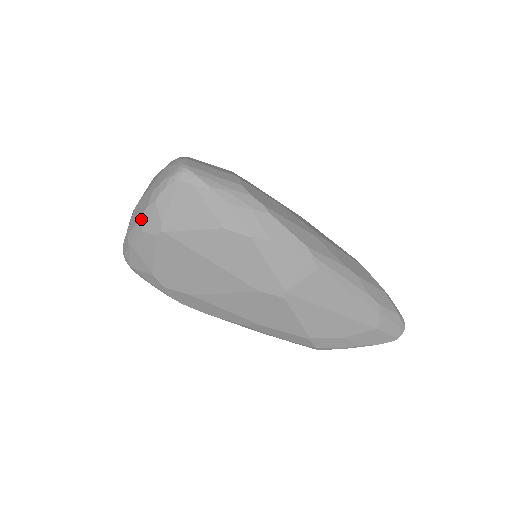
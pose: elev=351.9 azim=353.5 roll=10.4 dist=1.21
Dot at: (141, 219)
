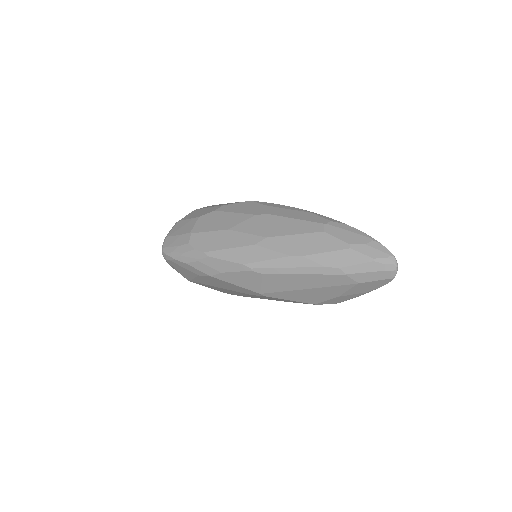
Dot at: occluded
